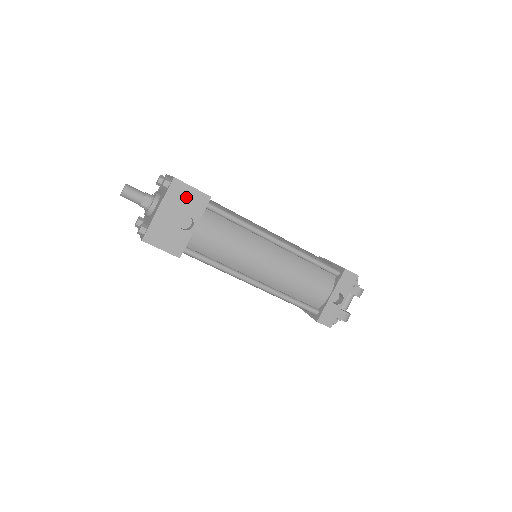
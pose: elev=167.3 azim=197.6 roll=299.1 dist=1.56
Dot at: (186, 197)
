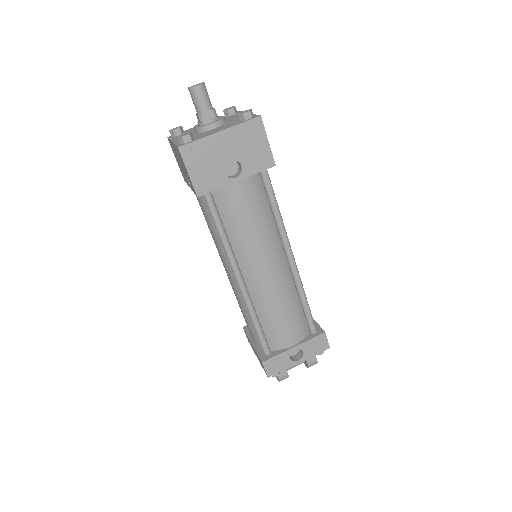
Dot at: (254, 144)
